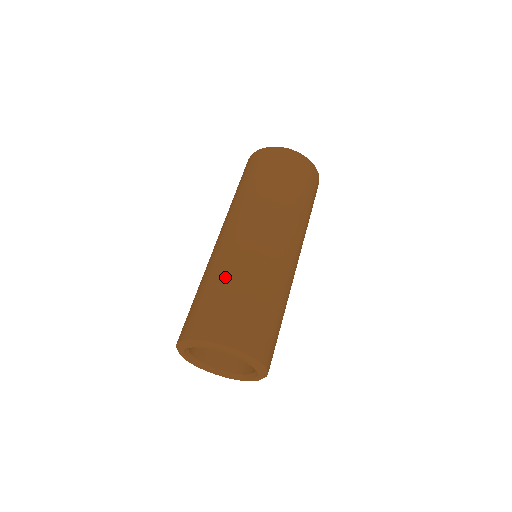
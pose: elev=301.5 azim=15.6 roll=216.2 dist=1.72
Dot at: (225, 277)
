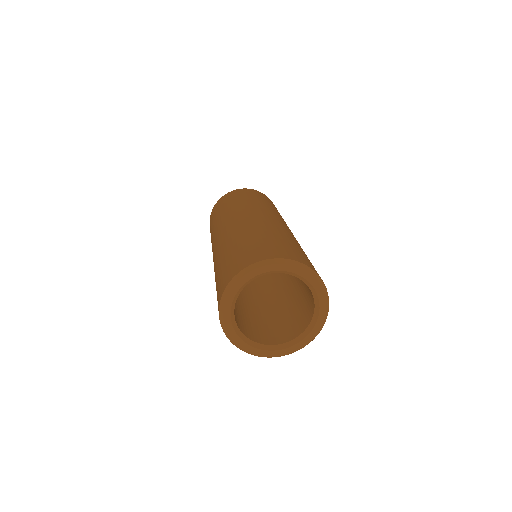
Dot at: (248, 235)
